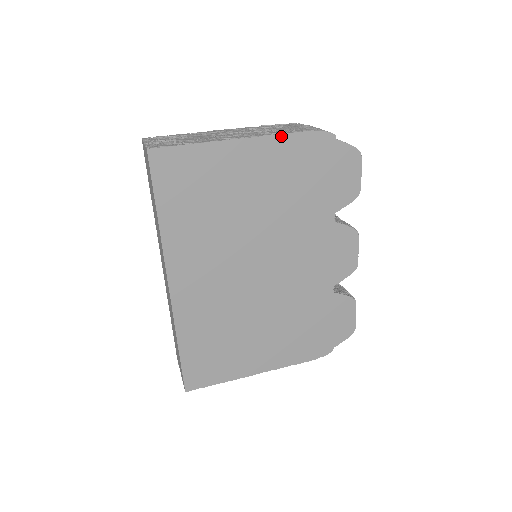
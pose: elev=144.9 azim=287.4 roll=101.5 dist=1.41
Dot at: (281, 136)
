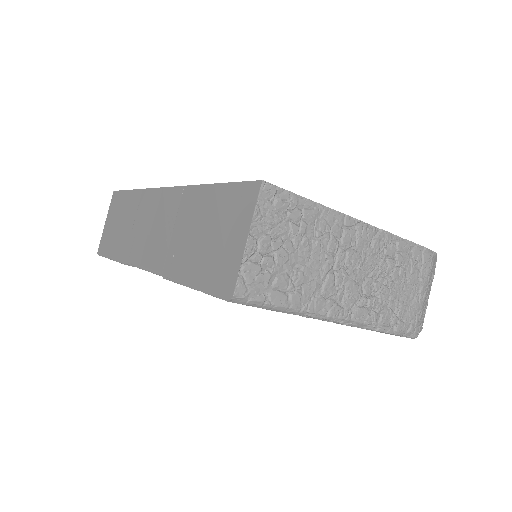
Dot at: occluded
